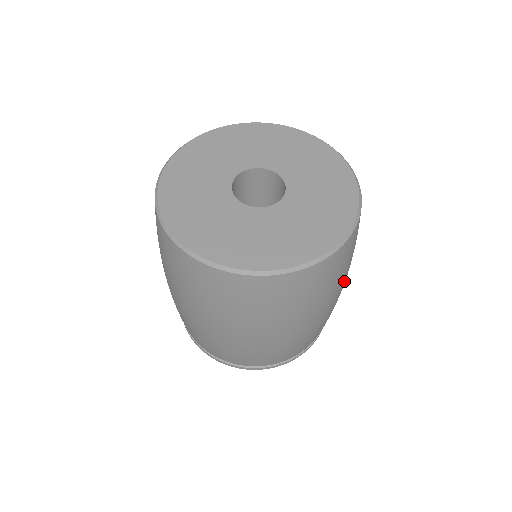
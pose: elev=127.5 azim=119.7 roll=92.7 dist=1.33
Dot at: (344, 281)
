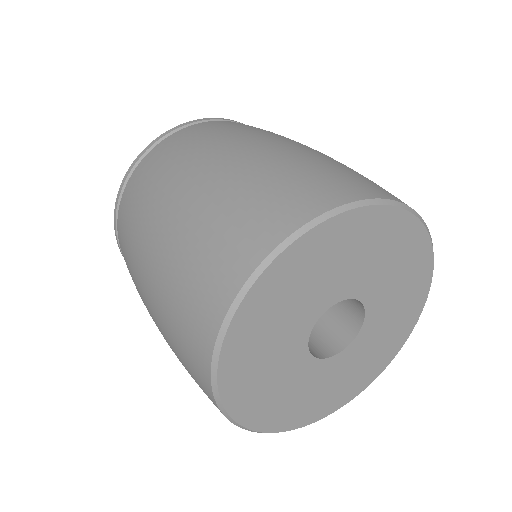
Dot at: occluded
